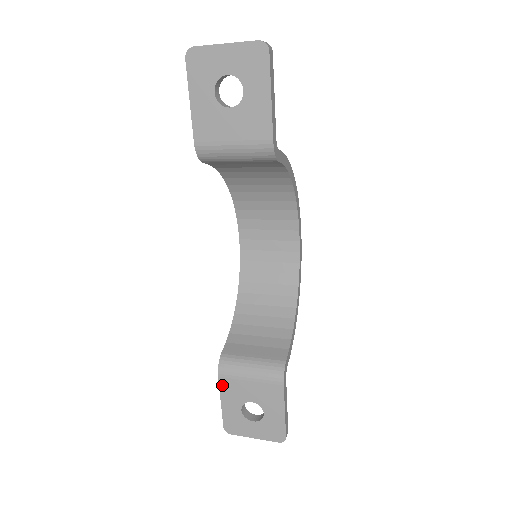
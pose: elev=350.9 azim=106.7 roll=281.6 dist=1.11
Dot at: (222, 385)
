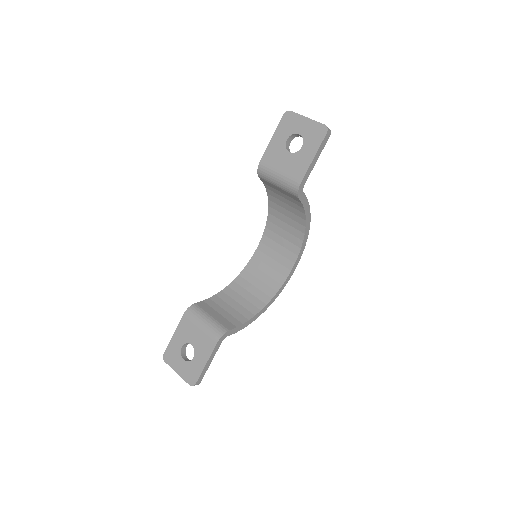
Dot at: (182, 322)
